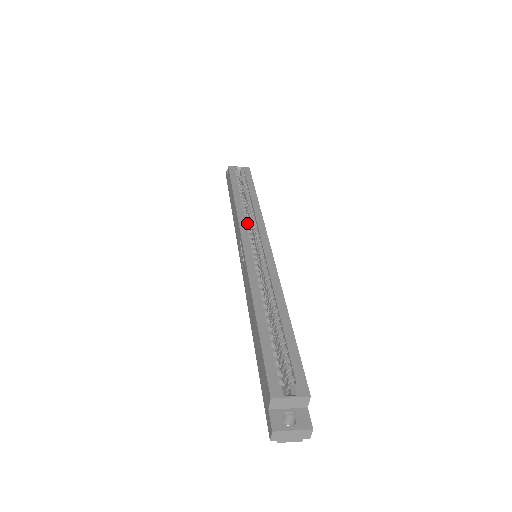
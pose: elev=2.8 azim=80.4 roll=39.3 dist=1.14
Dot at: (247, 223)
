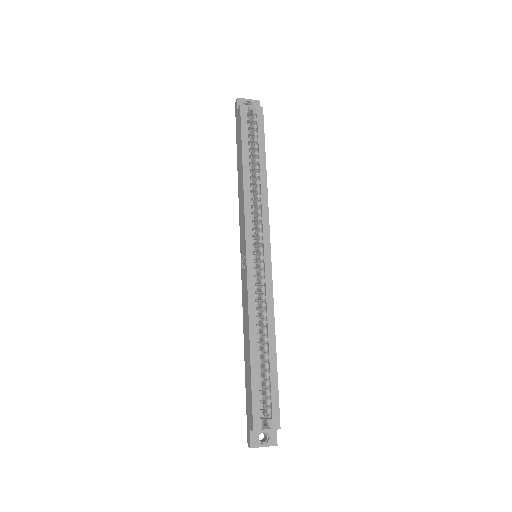
Dot at: (252, 213)
